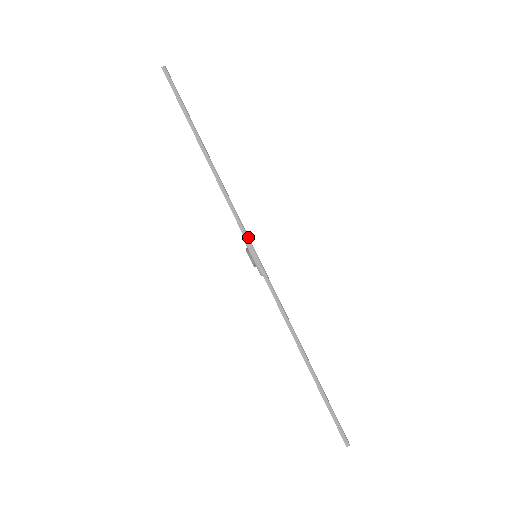
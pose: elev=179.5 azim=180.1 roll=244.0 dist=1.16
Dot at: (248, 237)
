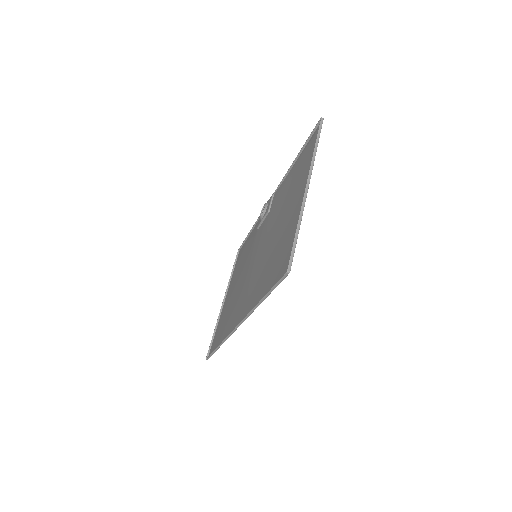
Dot at: occluded
